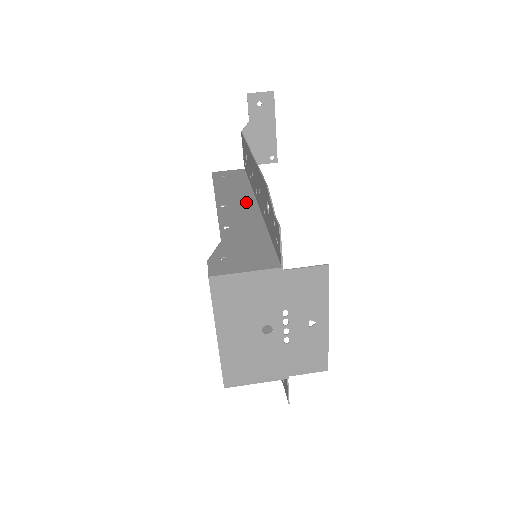
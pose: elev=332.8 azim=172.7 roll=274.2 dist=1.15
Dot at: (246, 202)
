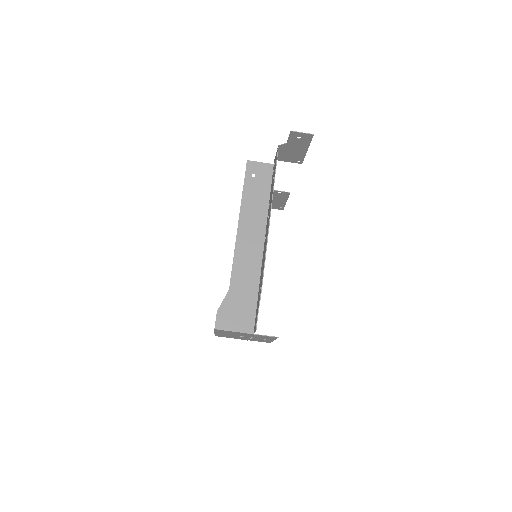
Dot at: (258, 236)
